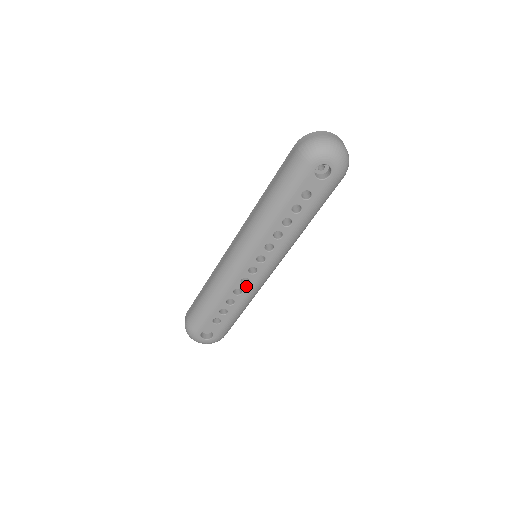
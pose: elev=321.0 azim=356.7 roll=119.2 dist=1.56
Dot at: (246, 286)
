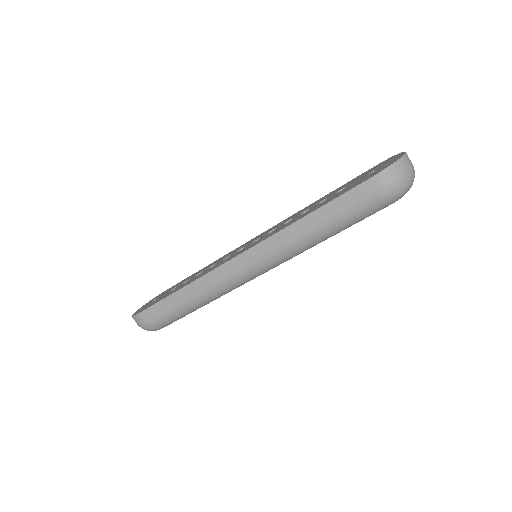
Dot at: occluded
